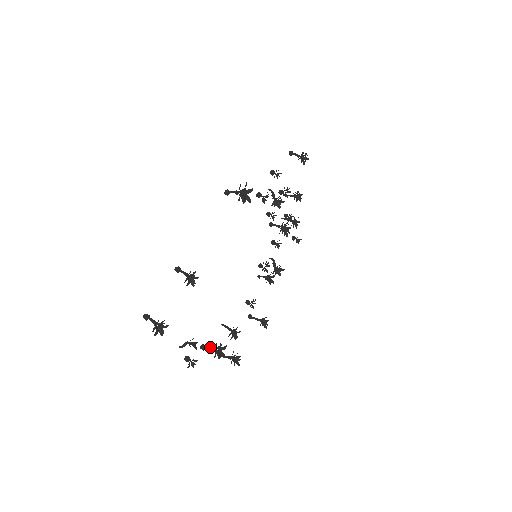
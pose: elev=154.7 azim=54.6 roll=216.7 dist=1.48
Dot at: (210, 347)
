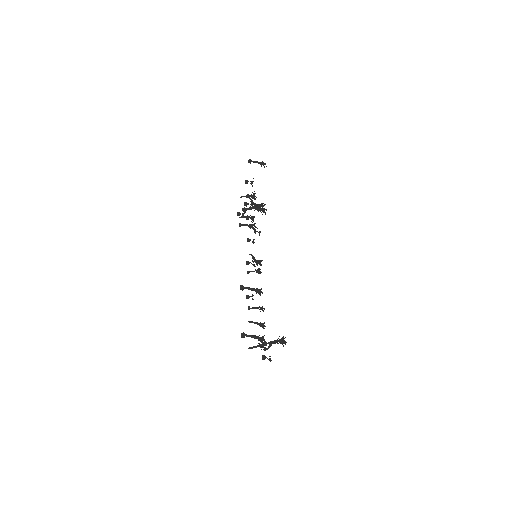
Dot at: (273, 341)
